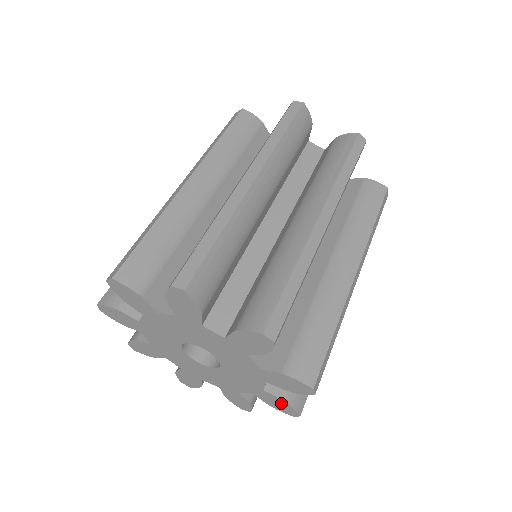
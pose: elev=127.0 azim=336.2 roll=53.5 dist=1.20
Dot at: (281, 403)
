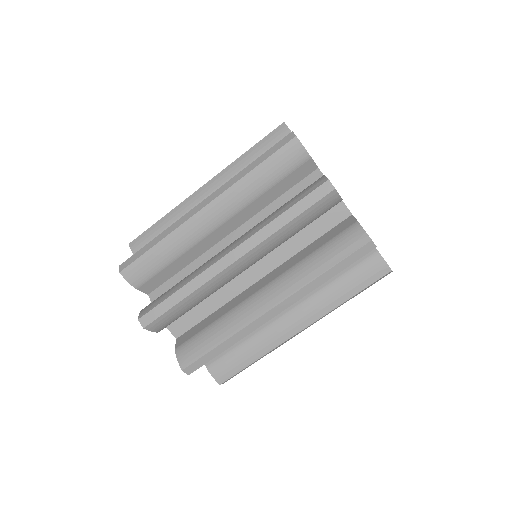
Dot at: occluded
